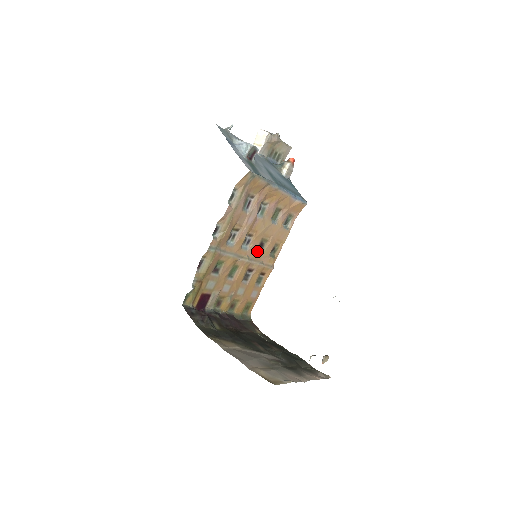
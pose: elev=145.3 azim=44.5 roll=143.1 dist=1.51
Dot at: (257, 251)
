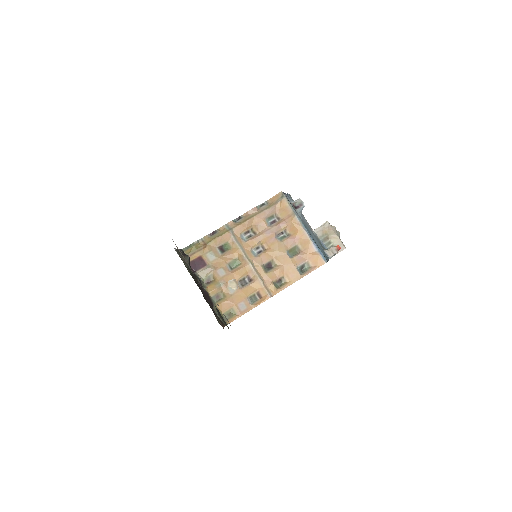
Dot at: (263, 266)
